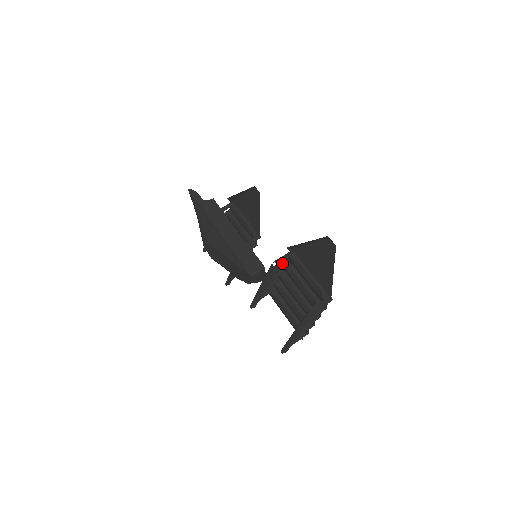
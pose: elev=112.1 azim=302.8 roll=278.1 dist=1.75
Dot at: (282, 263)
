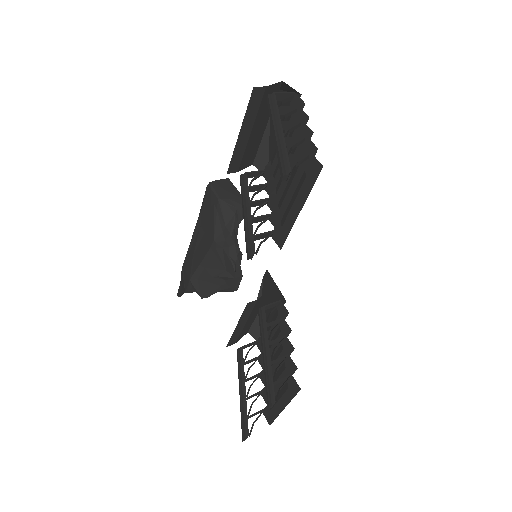
Dot at: (264, 189)
